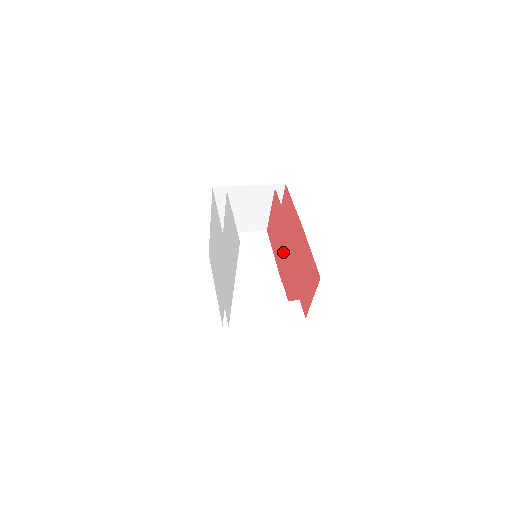
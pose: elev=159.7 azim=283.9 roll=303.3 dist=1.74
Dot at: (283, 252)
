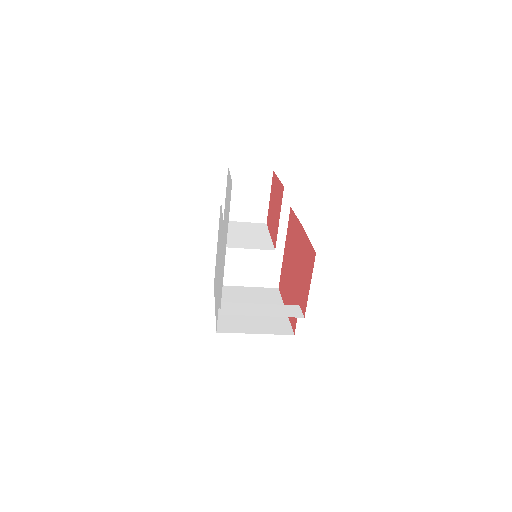
Dot at: (277, 216)
